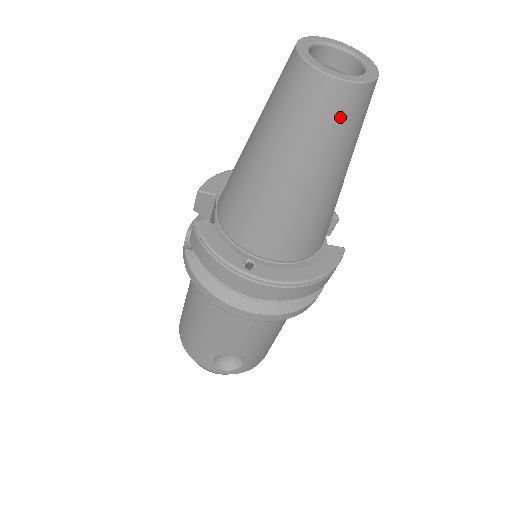
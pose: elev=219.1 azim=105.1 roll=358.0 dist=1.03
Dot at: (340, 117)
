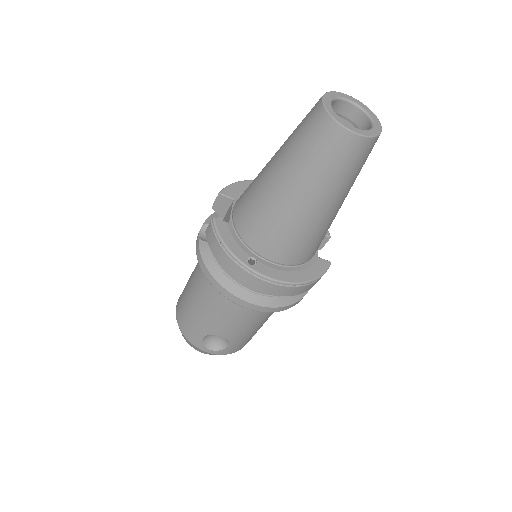
Dot at: (346, 159)
